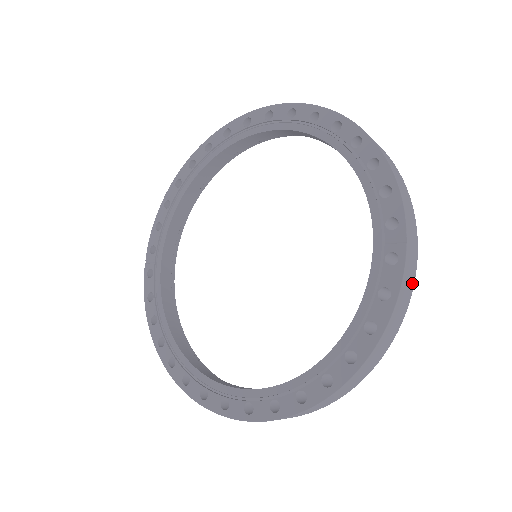
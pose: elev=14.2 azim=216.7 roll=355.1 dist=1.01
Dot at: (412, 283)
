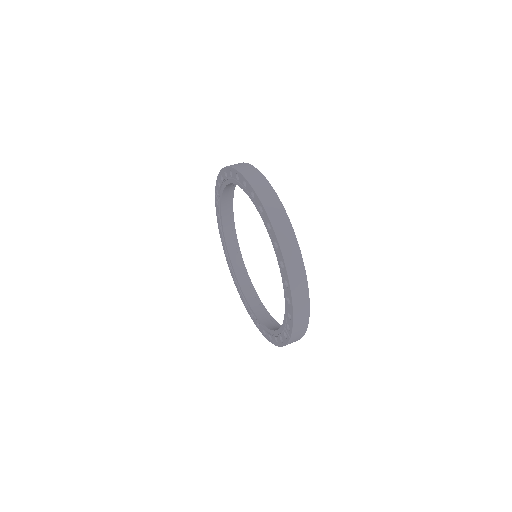
Dot at: (299, 339)
